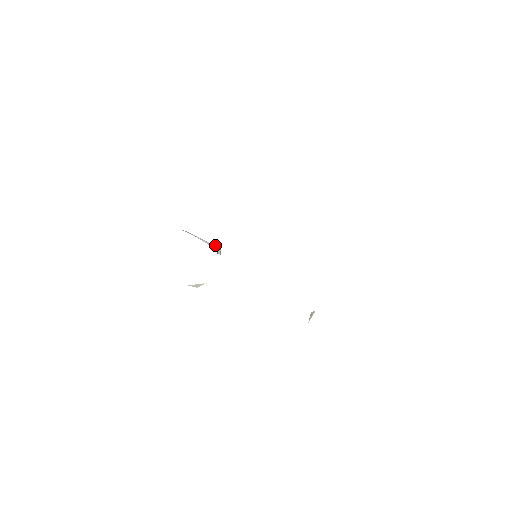
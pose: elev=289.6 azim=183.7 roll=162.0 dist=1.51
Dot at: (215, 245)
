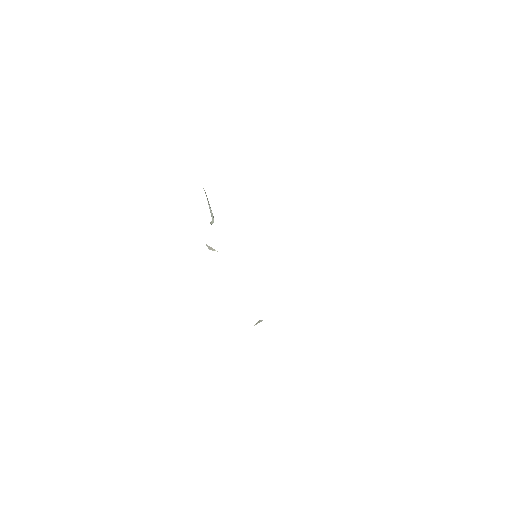
Dot at: occluded
